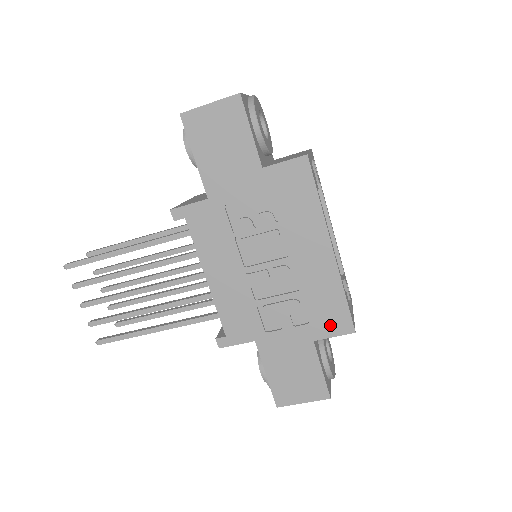
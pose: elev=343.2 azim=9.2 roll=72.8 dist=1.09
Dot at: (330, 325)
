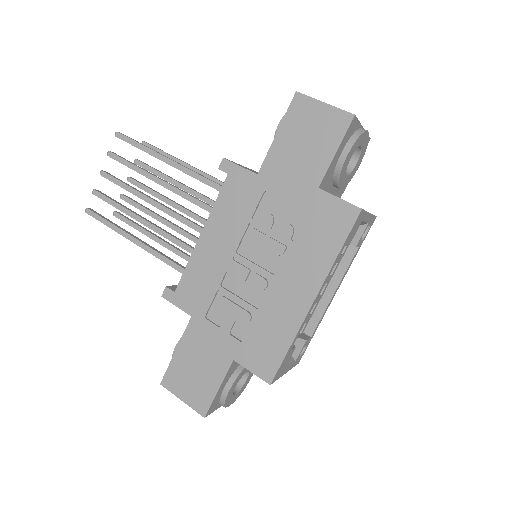
Dot at: (257, 360)
